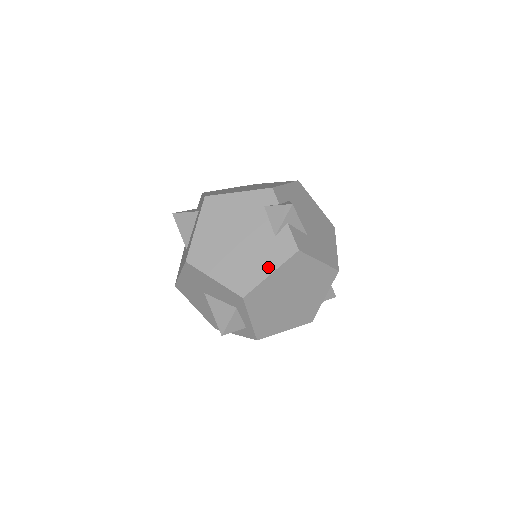
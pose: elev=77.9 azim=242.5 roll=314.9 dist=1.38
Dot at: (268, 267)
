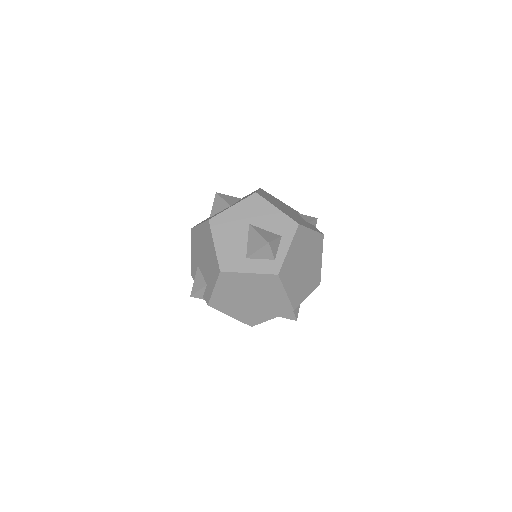
Dot at: (309, 227)
